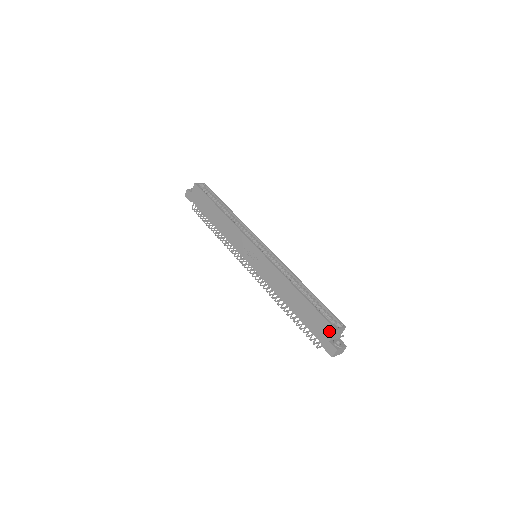
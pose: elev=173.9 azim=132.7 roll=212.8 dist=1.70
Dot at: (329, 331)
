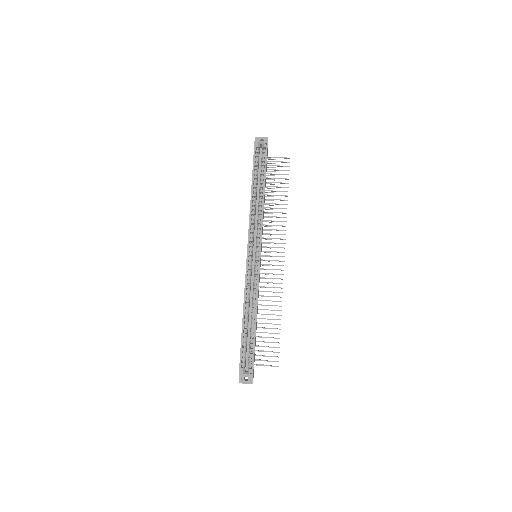
Dot at: occluded
